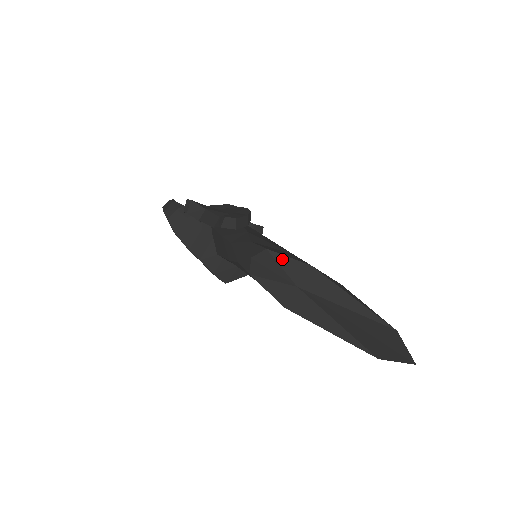
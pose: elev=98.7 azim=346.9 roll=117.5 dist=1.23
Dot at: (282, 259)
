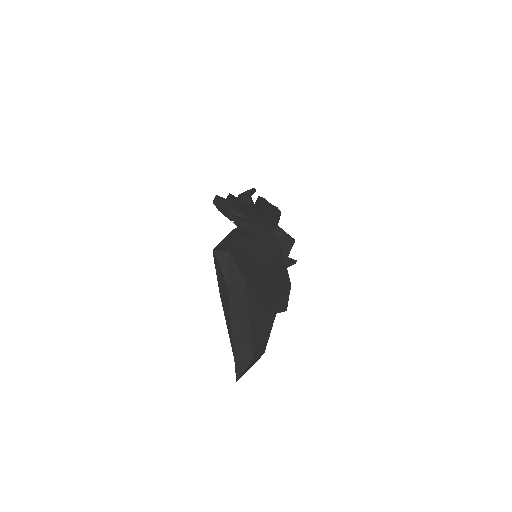
Dot at: (232, 264)
